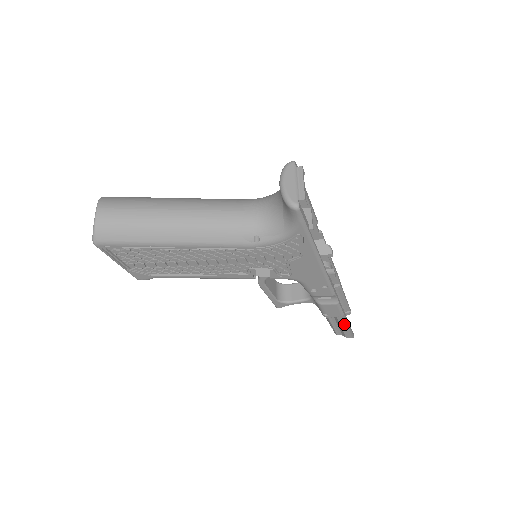
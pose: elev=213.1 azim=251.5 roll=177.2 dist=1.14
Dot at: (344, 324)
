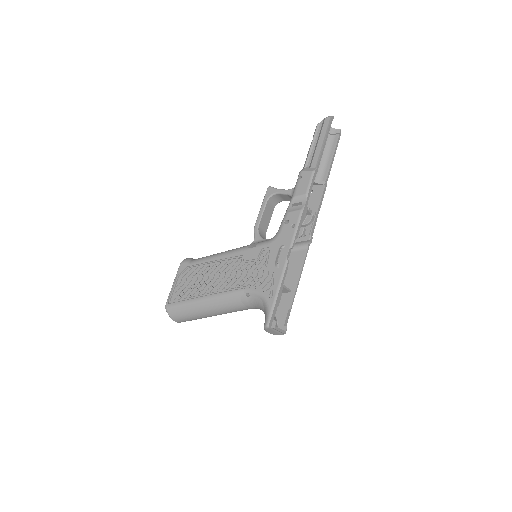
Dot at: (329, 163)
